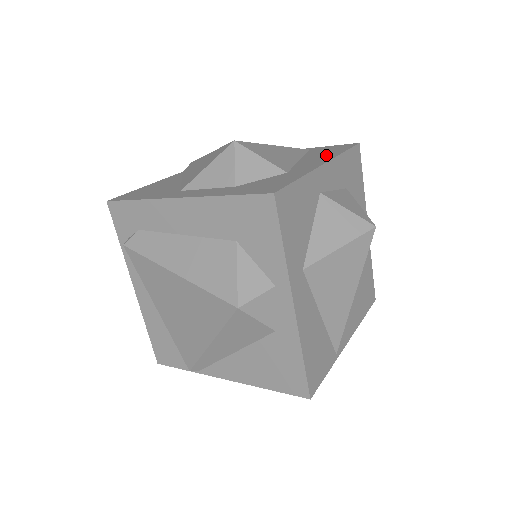
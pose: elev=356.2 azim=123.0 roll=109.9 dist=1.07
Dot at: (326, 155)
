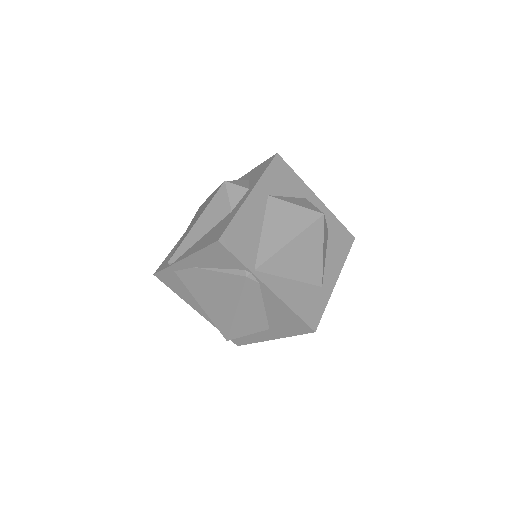
Dot at: occluded
